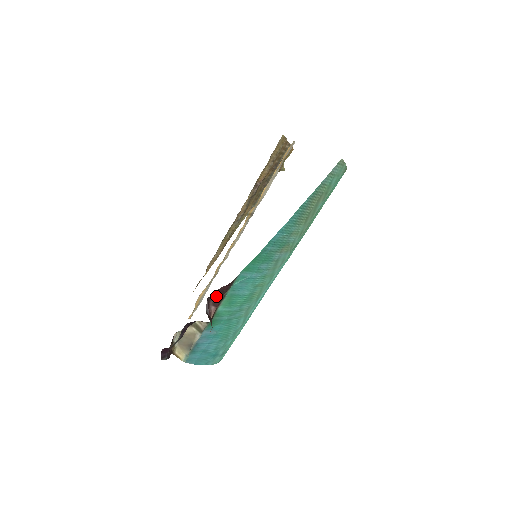
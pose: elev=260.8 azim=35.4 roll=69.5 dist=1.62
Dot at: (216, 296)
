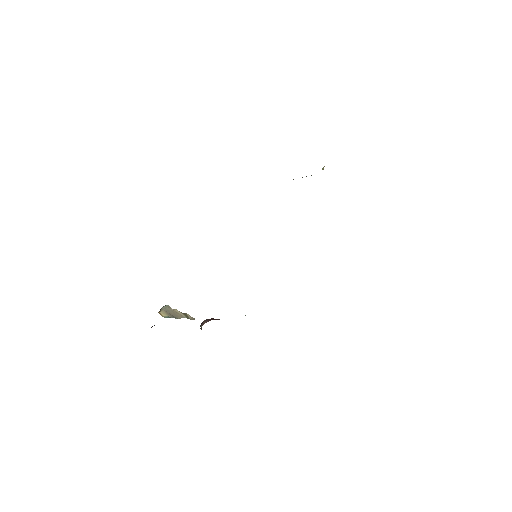
Dot at: (213, 318)
